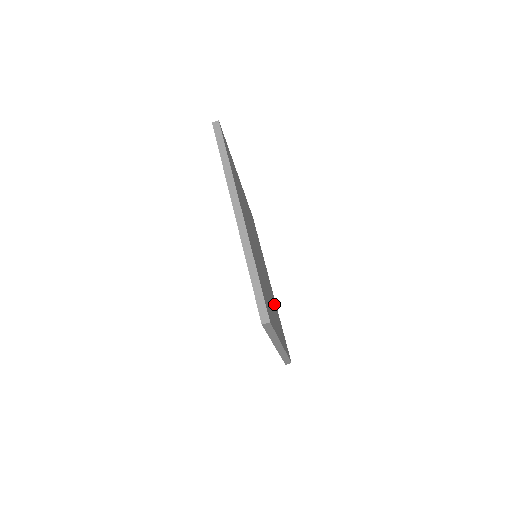
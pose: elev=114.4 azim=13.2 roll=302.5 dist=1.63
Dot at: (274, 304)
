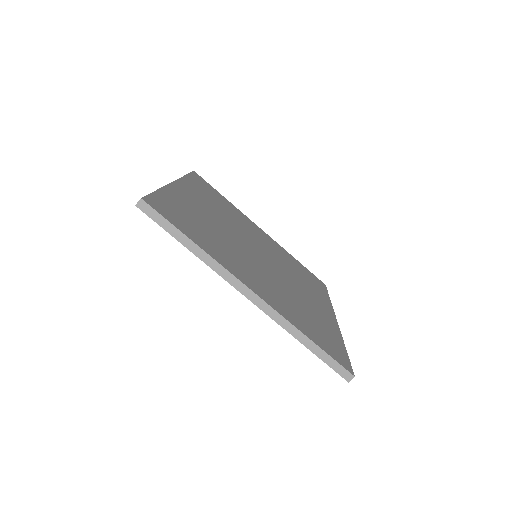
Dot at: (288, 263)
